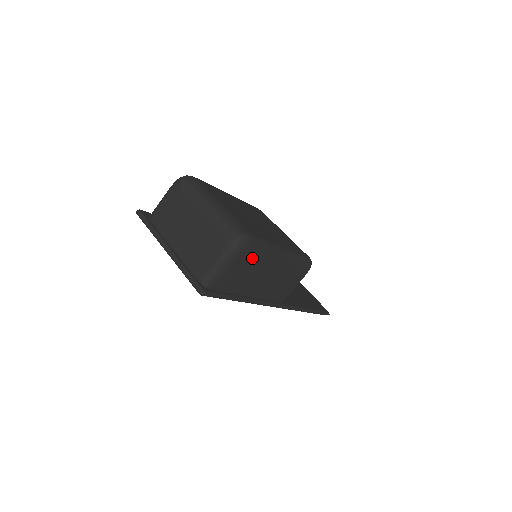
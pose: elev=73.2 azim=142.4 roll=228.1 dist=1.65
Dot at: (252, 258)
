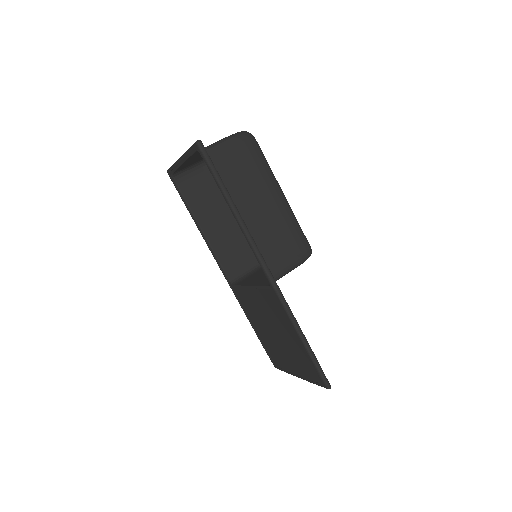
Dot at: (252, 160)
